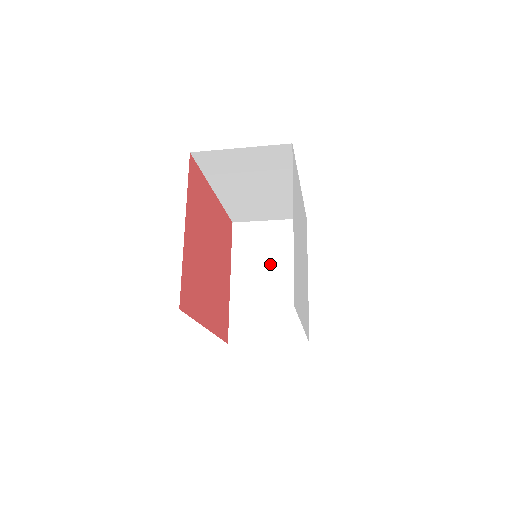
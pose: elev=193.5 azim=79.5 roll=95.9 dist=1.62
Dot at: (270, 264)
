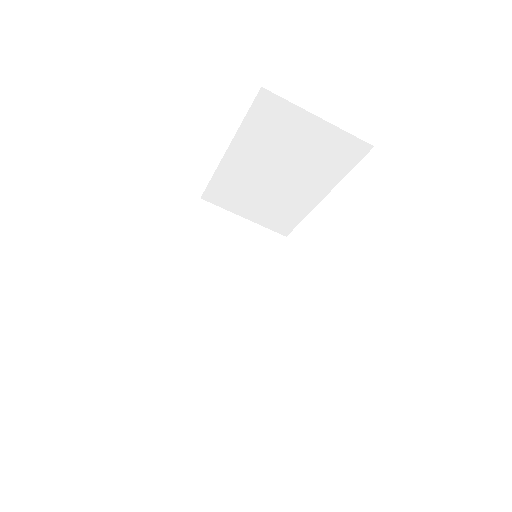
Dot at: occluded
